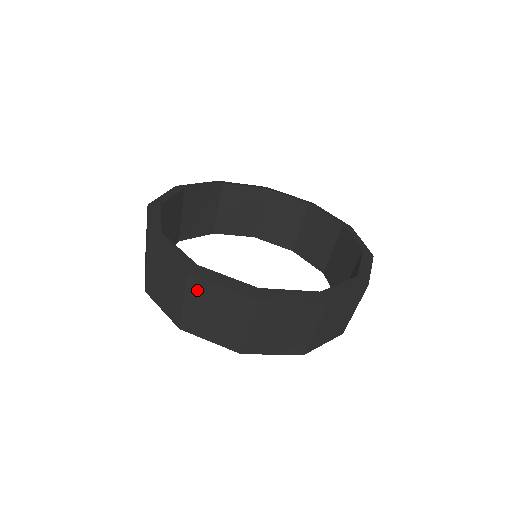
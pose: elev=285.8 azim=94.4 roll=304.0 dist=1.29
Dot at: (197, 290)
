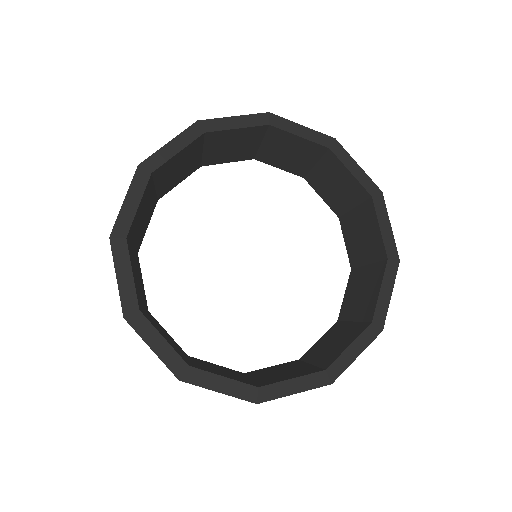
Dot at: occluded
